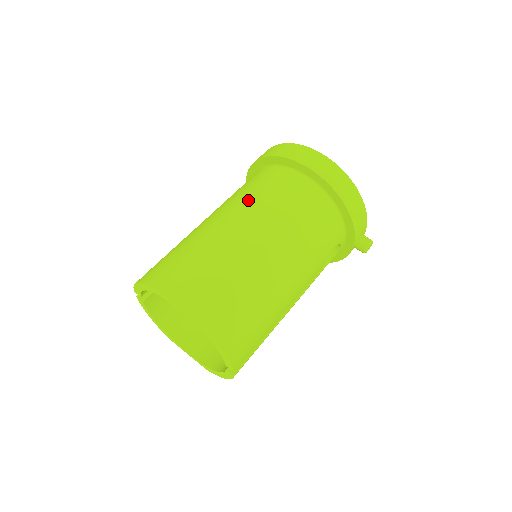
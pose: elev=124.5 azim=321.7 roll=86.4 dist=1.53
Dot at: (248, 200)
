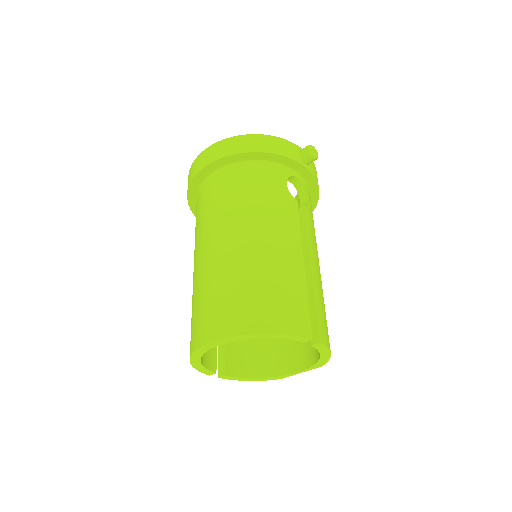
Dot at: (197, 232)
